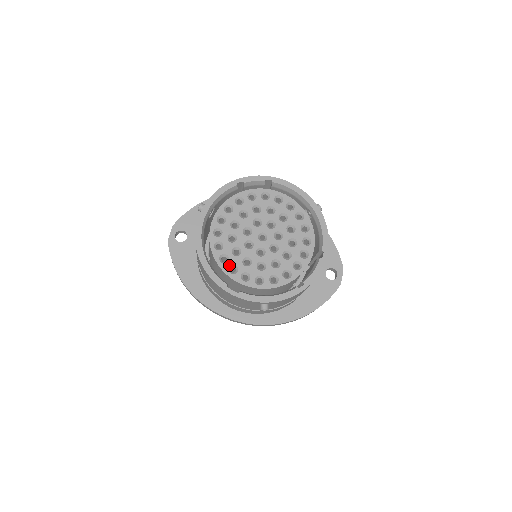
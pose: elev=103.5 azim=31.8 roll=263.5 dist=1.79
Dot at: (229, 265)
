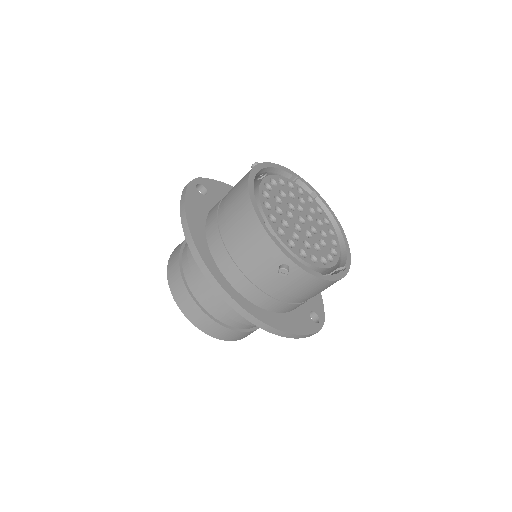
Dot at: (270, 213)
